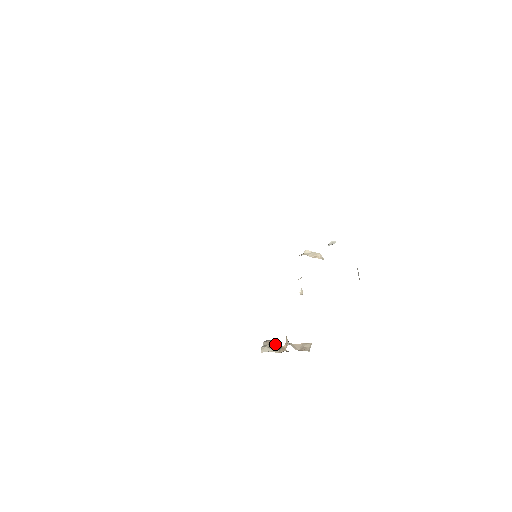
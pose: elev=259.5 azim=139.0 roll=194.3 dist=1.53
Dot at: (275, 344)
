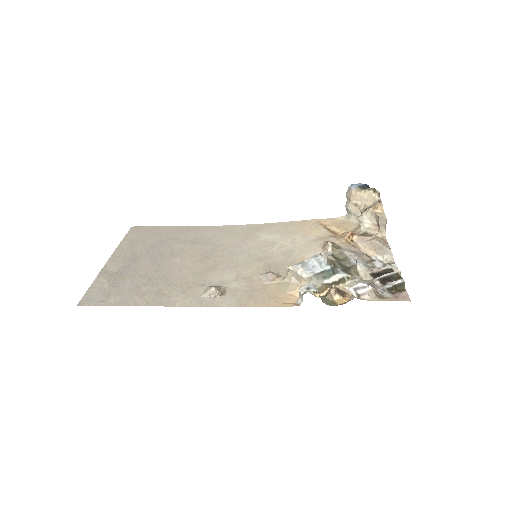
Dot at: (358, 196)
